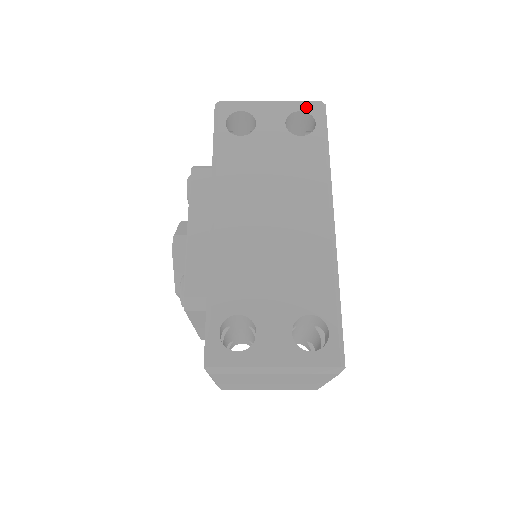
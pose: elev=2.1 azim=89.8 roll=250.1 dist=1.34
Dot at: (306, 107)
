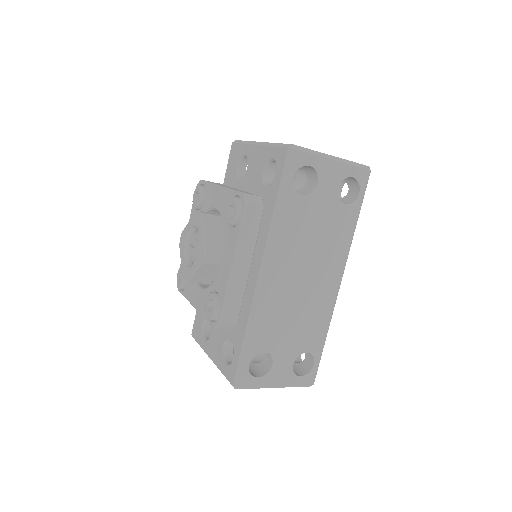
Dot at: (358, 174)
